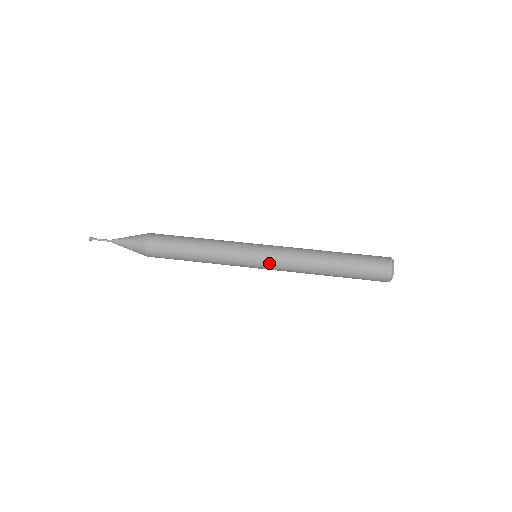
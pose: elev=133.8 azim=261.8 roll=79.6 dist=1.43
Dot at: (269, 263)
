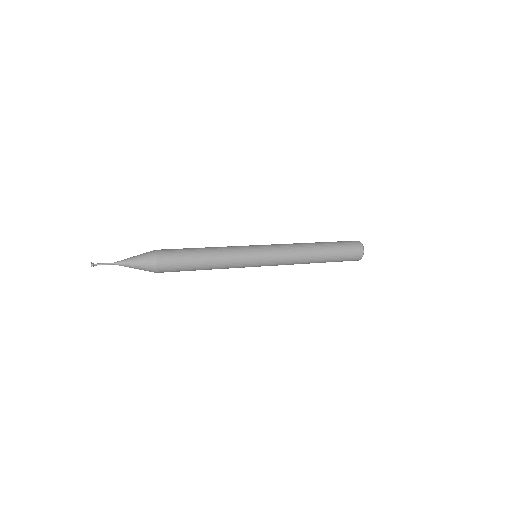
Dot at: (271, 249)
